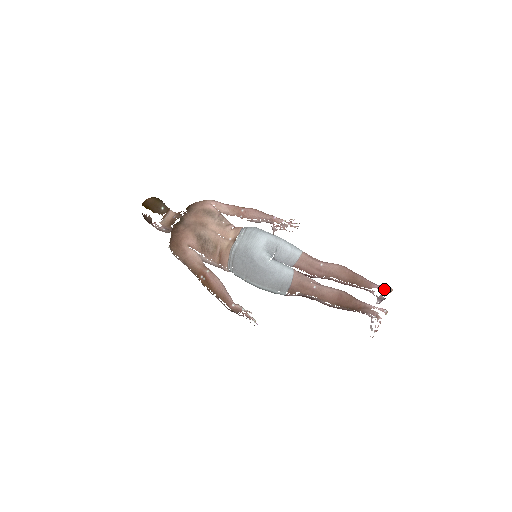
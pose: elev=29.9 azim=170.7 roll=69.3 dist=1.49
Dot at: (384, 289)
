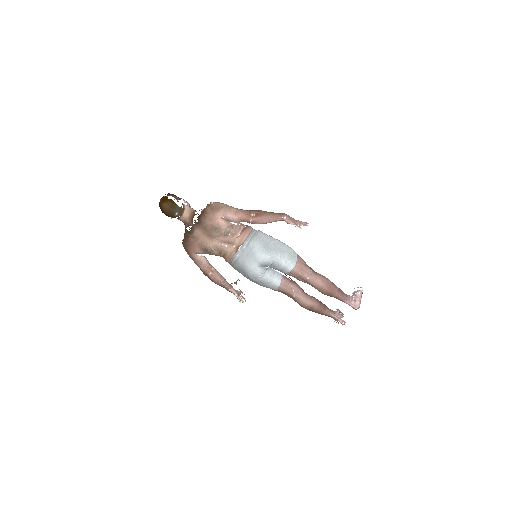
Dot at: (352, 307)
